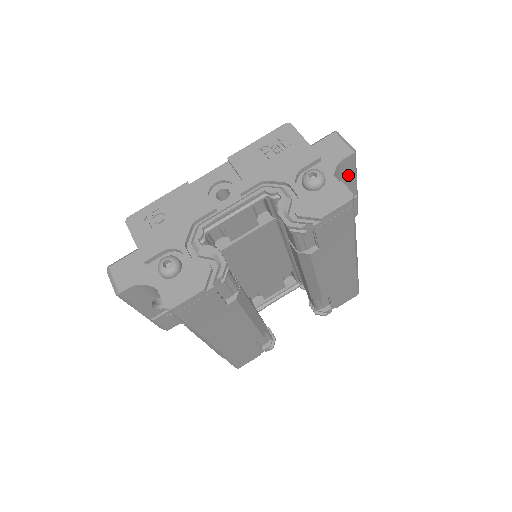
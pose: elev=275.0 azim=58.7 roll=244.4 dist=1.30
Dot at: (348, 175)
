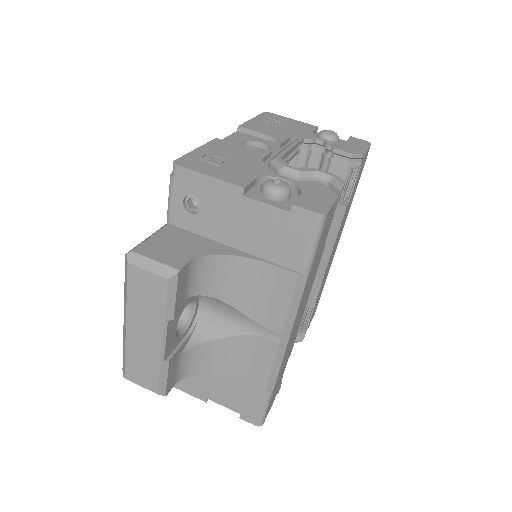
Dot at: occluded
